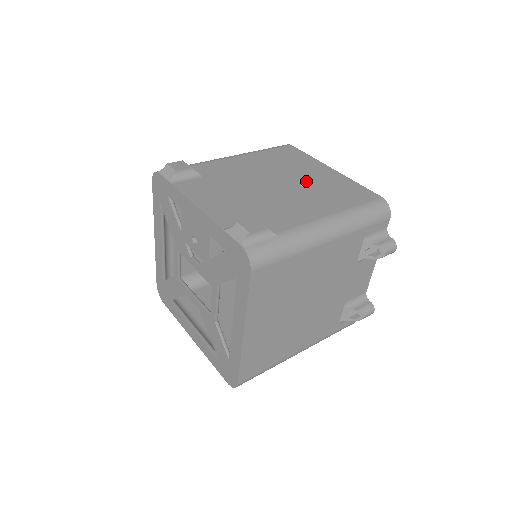
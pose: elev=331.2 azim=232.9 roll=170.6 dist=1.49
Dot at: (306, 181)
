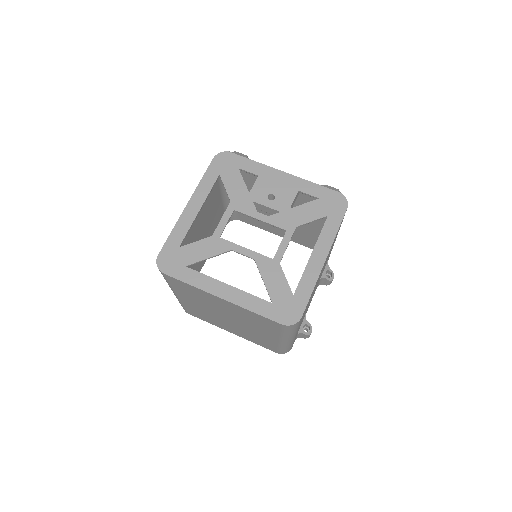
Dot at: occluded
